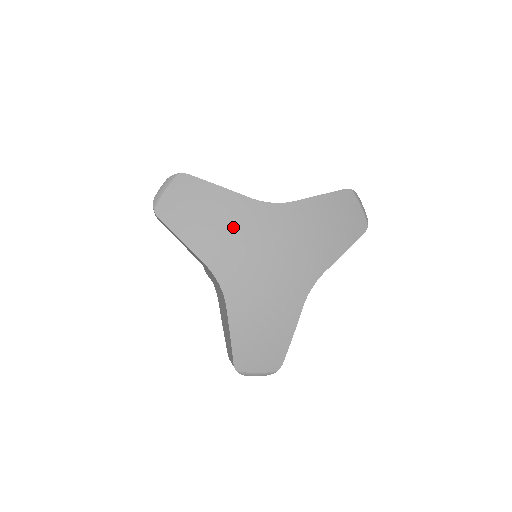
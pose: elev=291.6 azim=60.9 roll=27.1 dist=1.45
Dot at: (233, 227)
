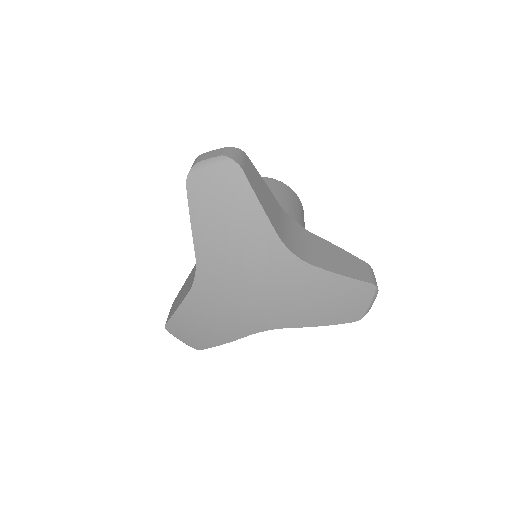
Dot at: (242, 247)
